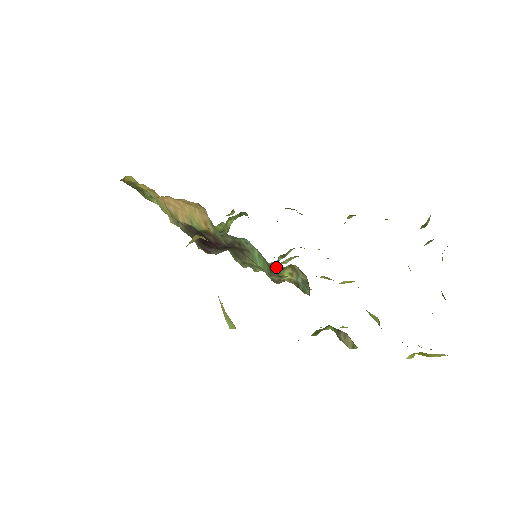
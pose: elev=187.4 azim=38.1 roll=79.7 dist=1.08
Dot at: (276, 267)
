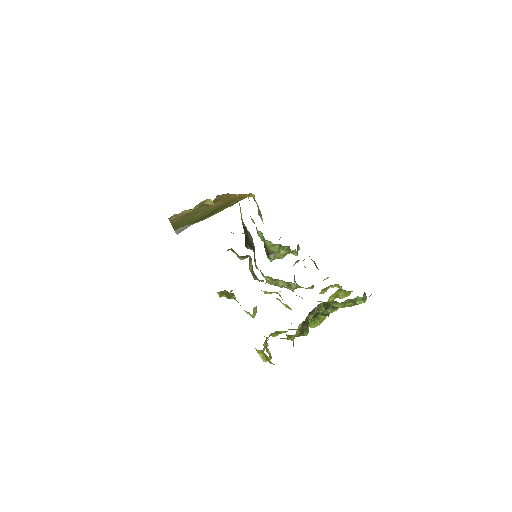
Dot at: occluded
